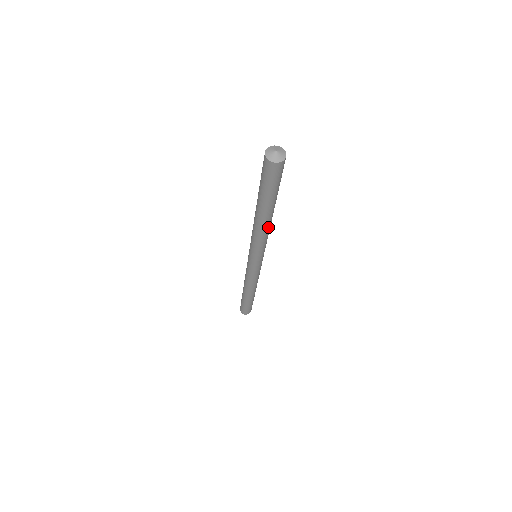
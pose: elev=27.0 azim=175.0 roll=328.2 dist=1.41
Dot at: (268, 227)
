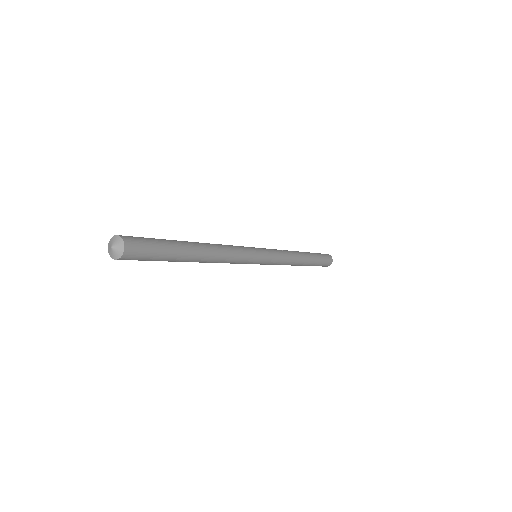
Dot at: (216, 257)
